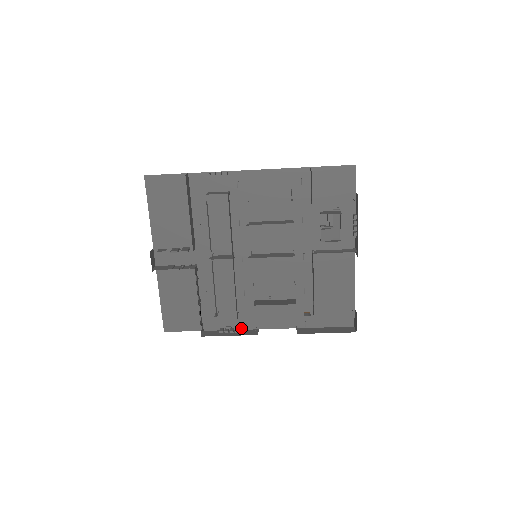
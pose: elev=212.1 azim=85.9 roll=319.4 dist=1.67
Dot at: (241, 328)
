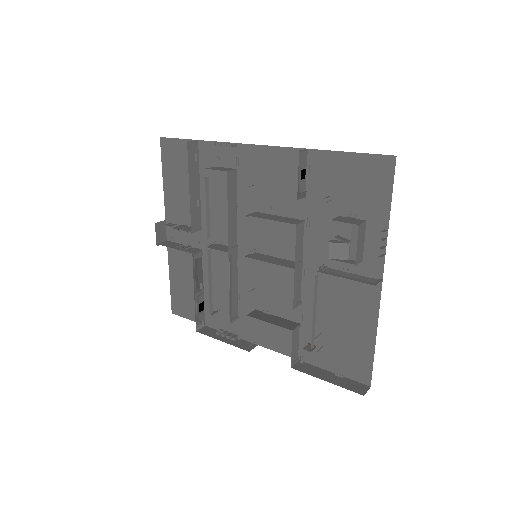
Dot at: (240, 336)
